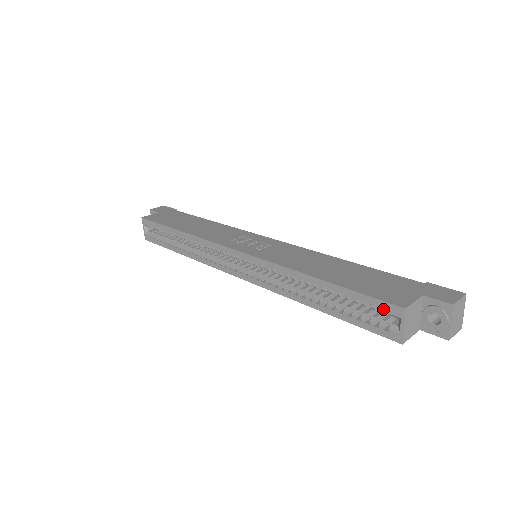
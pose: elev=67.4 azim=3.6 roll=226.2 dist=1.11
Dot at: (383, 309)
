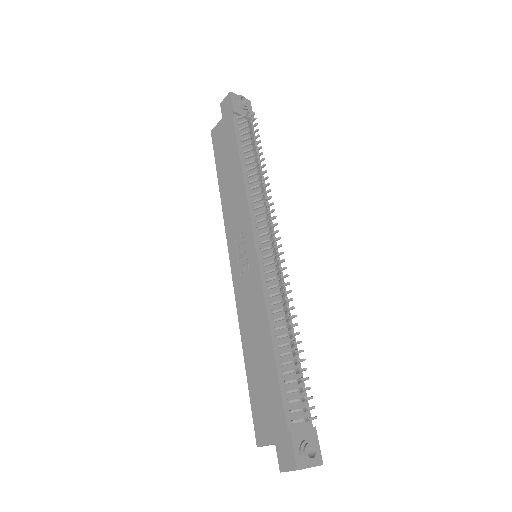
Dot at: occluded
